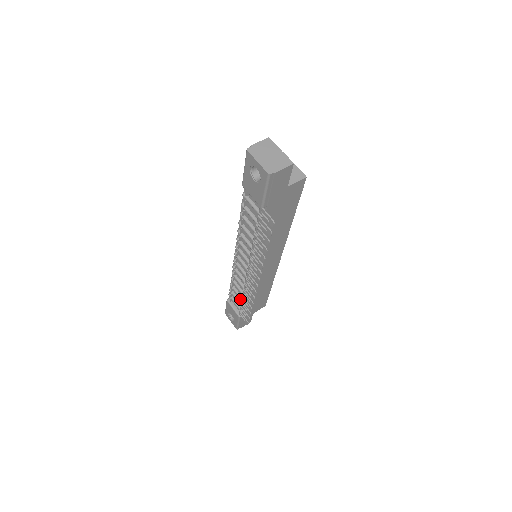
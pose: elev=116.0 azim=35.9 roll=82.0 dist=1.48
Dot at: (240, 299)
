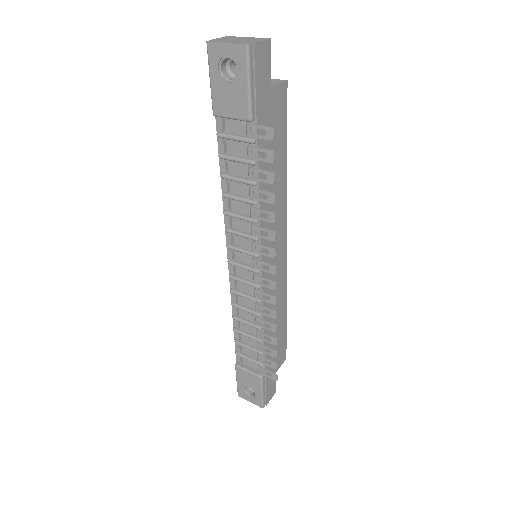
Dot at: (254, 344)
